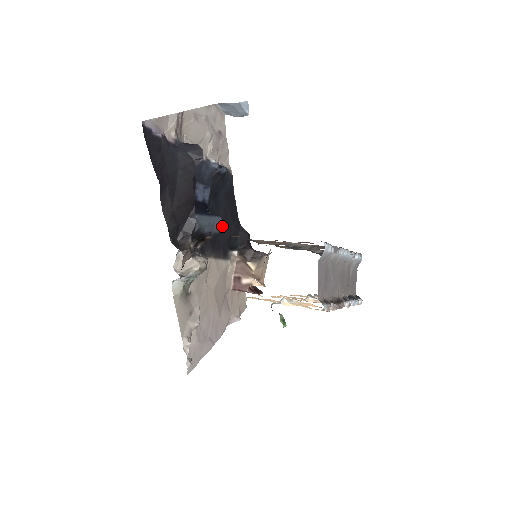
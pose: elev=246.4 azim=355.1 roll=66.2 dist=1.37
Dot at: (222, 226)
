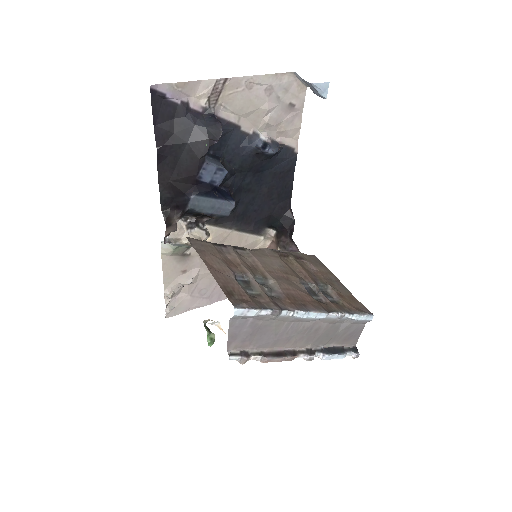
Dot at: (260, 203)
